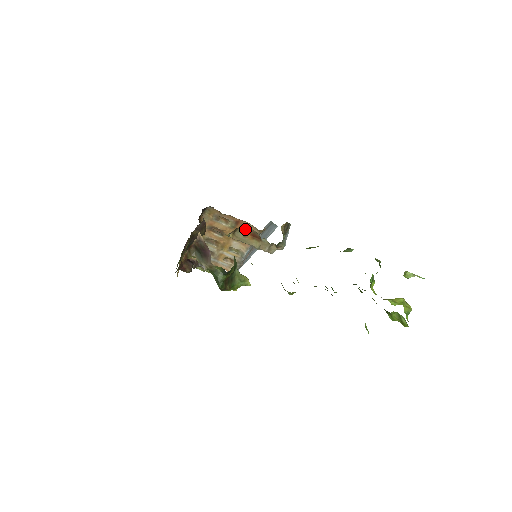
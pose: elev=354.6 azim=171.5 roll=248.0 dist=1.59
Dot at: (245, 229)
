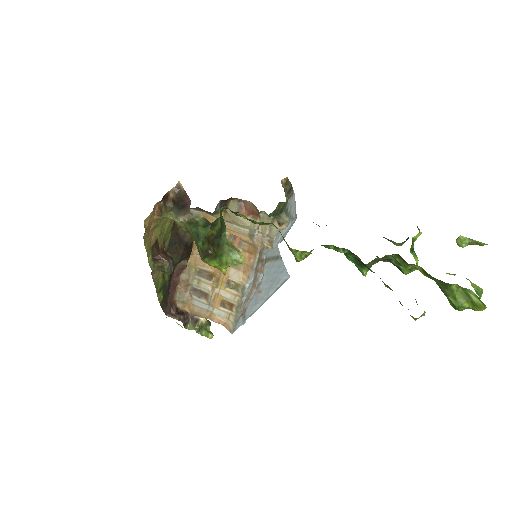
Dot at: (239, 202)
